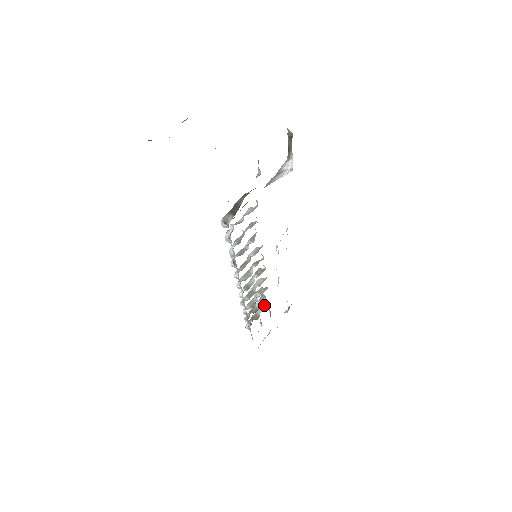
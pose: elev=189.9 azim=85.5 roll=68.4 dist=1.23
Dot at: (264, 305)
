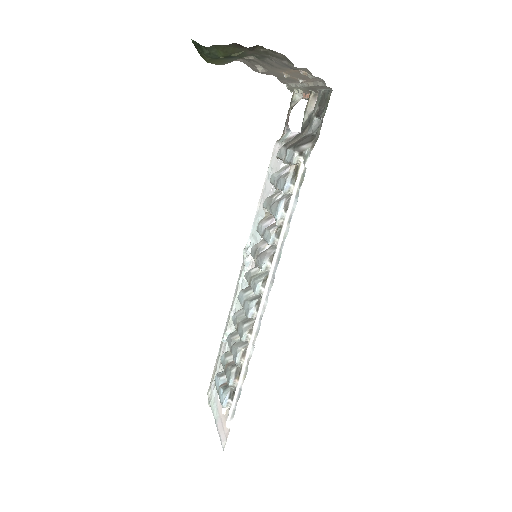
Dot at: occluded
